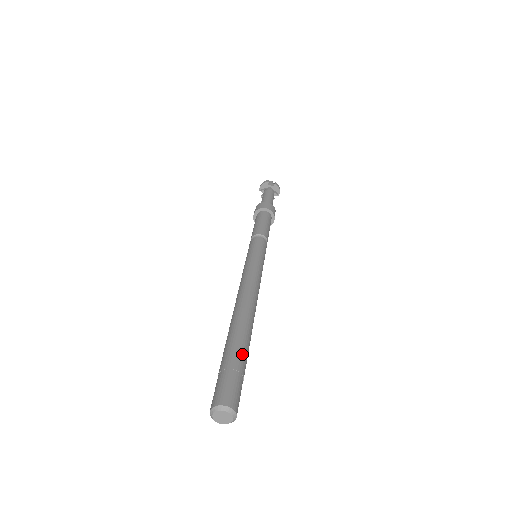
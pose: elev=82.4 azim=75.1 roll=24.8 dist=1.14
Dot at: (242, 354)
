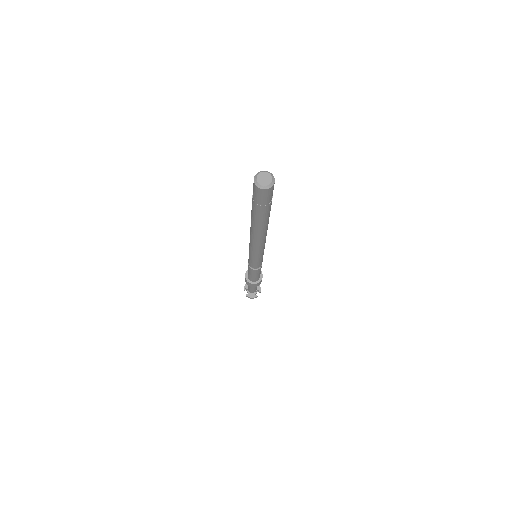
Dot at: occluded
